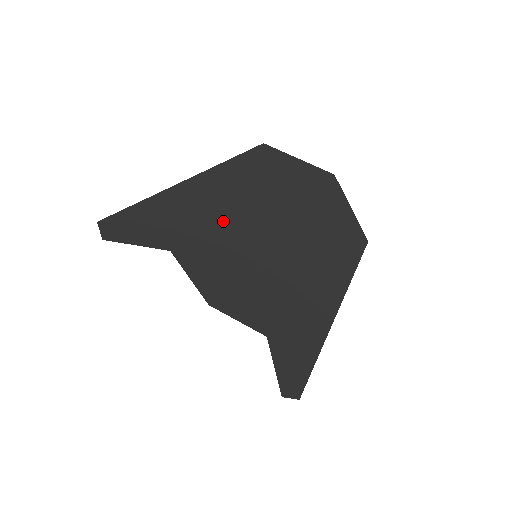
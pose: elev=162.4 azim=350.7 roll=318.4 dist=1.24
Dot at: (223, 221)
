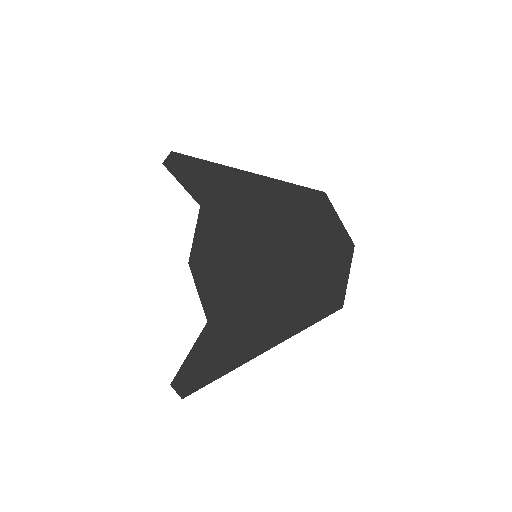
Dot at: (255, 216)
